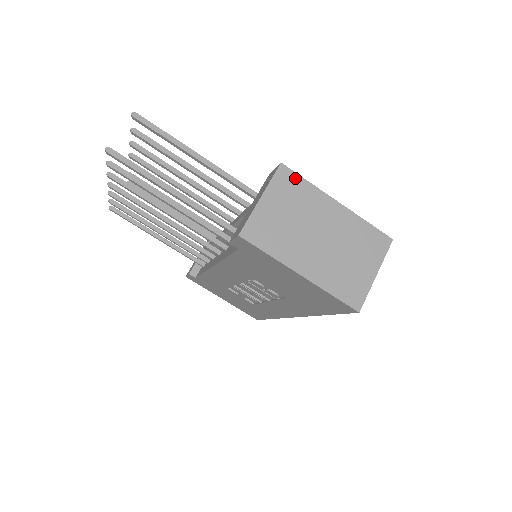
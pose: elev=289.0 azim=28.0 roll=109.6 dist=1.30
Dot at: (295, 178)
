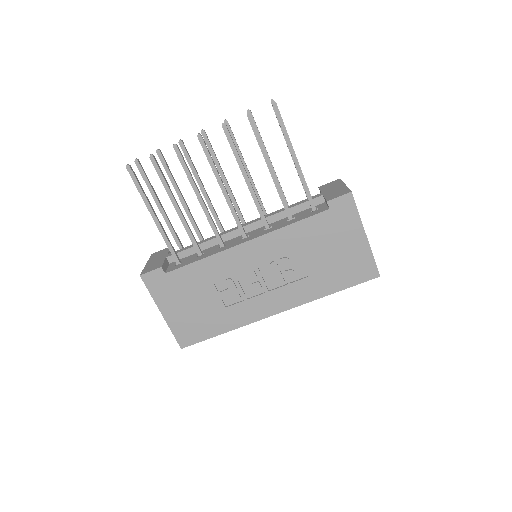
Dot at: occluded
